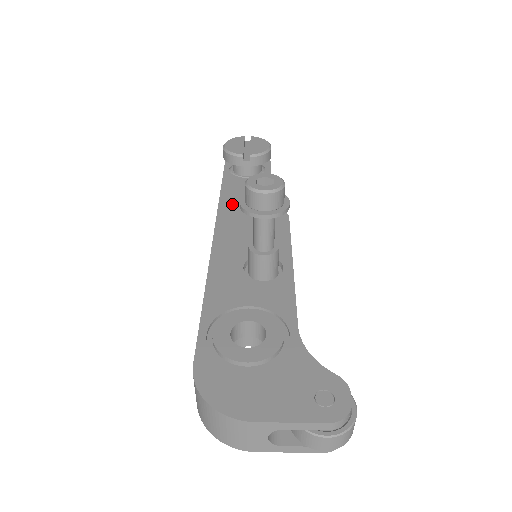
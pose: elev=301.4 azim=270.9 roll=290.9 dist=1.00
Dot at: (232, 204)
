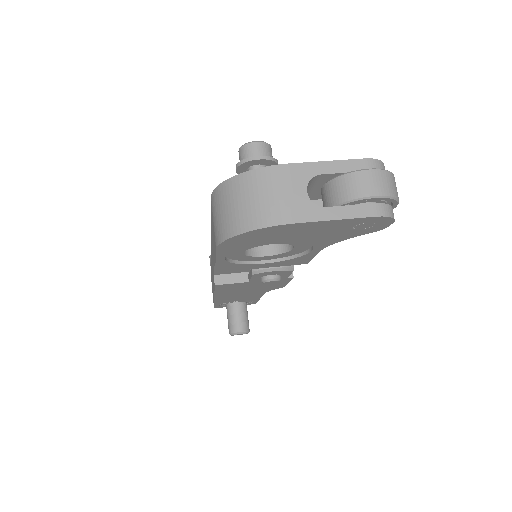
Dot at: occluded
